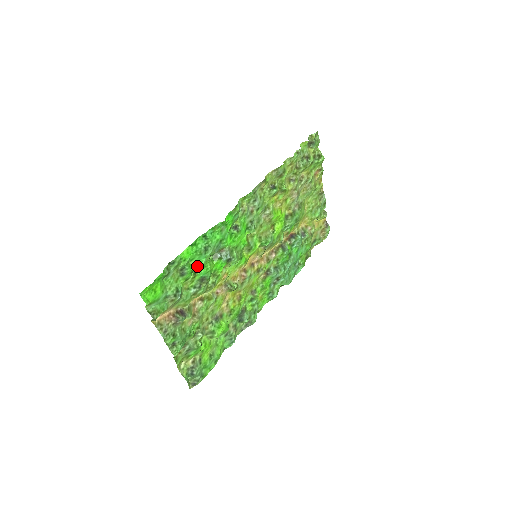
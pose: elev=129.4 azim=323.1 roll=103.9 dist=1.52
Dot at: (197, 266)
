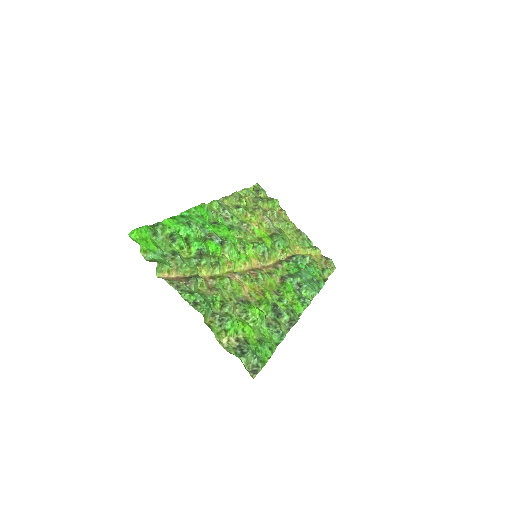
Dot at: (187, 239)
